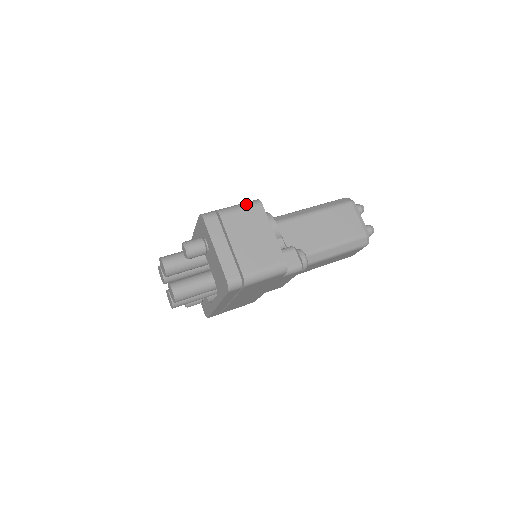
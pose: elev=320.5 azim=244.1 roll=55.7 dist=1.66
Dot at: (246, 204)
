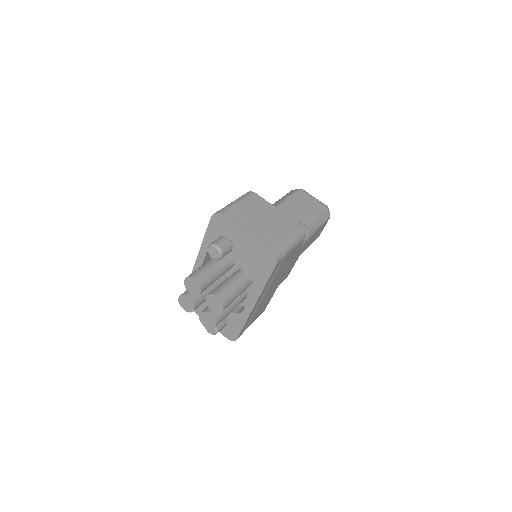
Dot at: (243, 196)
